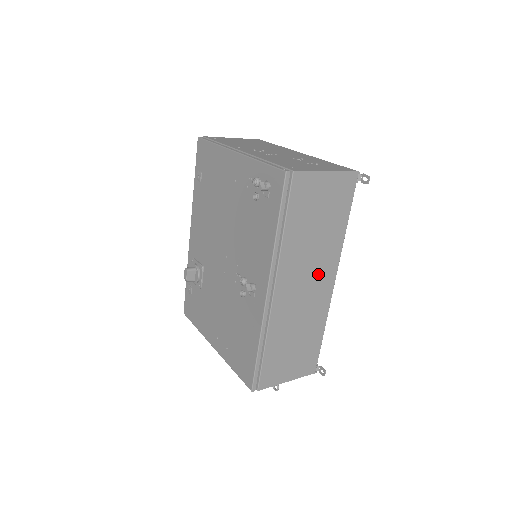
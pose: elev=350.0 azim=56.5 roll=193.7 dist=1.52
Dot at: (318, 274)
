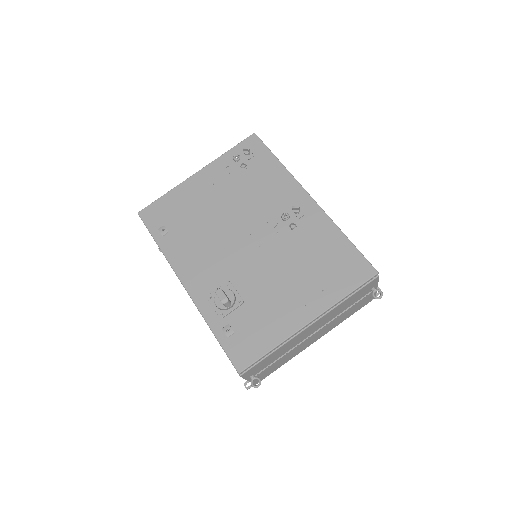
Dot at: occluded
